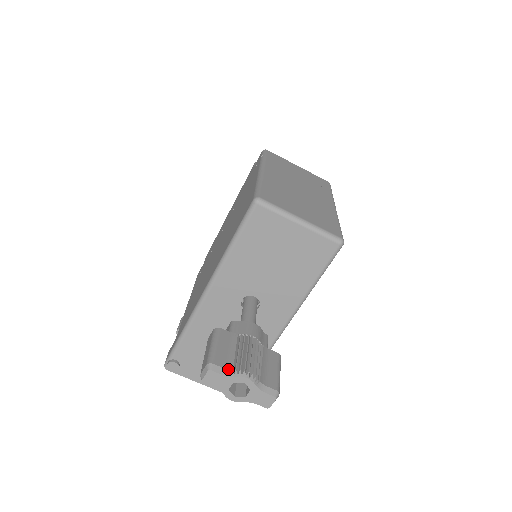
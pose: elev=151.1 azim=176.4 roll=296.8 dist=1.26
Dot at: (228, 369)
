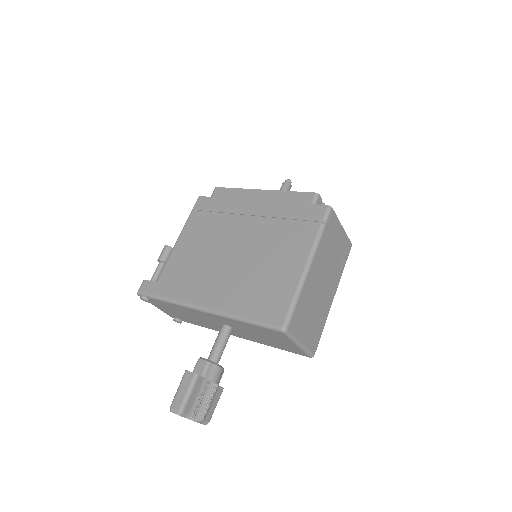
Dot at: (190, 415)
